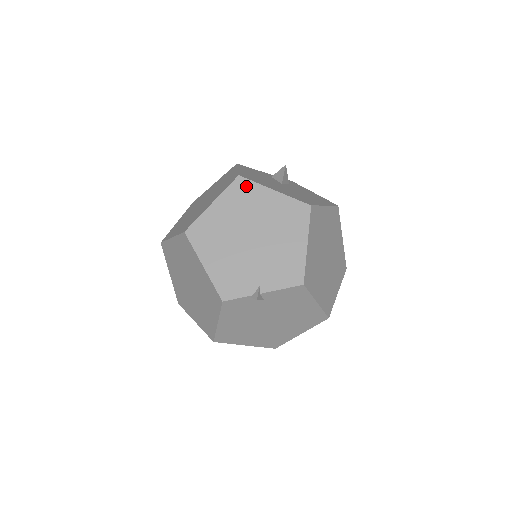
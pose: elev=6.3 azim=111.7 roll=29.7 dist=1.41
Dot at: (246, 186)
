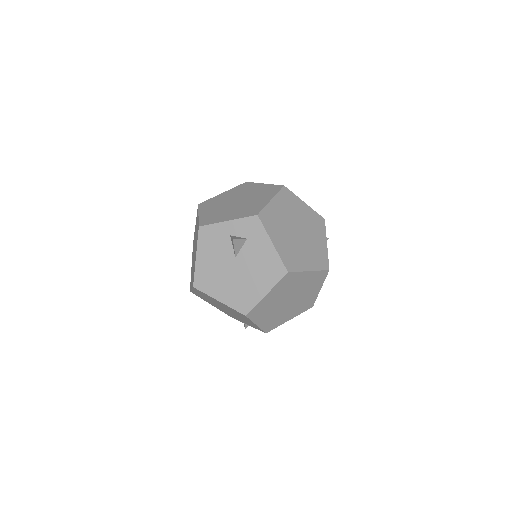
Dot at: (202, 293)
